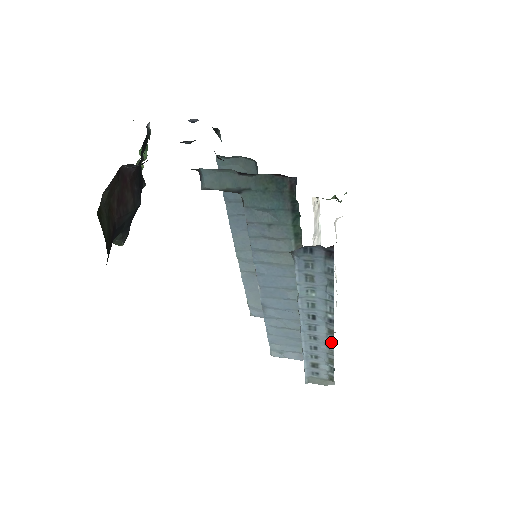
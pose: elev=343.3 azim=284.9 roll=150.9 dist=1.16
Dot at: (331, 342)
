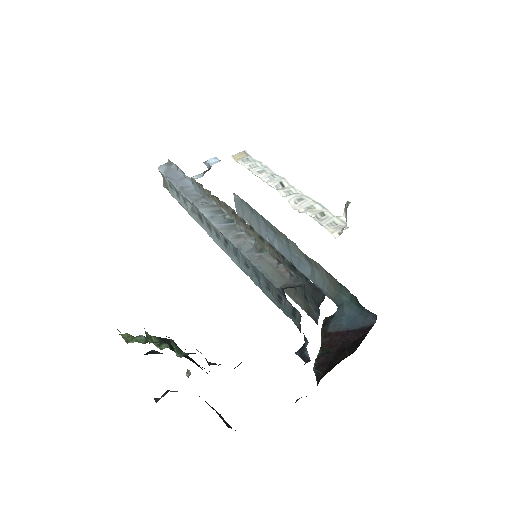
Dot at: occluded
